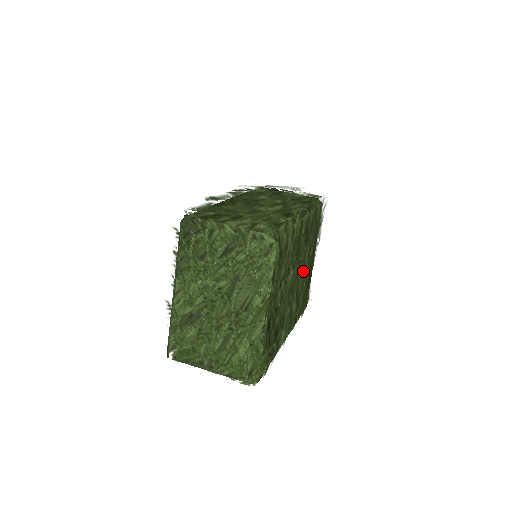
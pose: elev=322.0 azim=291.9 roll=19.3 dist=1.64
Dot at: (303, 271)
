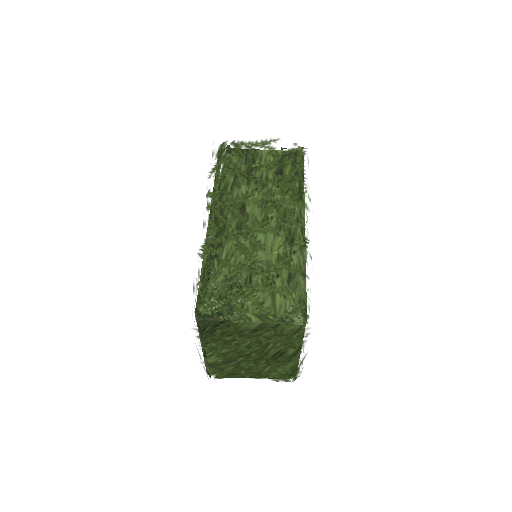
Dot at: occluded
